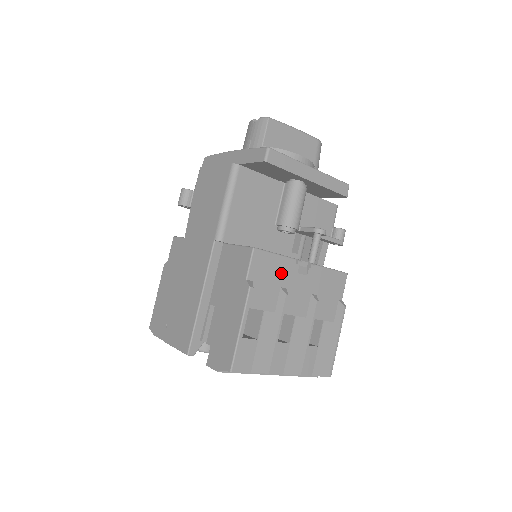
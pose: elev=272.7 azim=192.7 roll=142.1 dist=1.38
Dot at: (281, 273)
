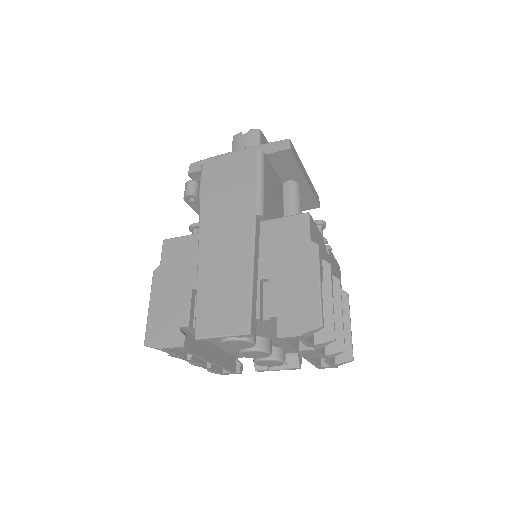
Dot at: (320, 246)
